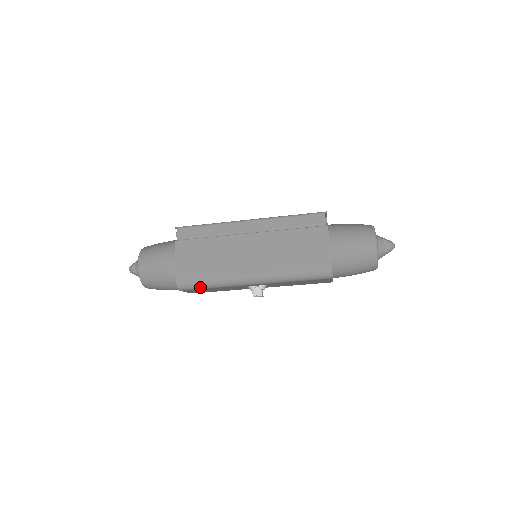
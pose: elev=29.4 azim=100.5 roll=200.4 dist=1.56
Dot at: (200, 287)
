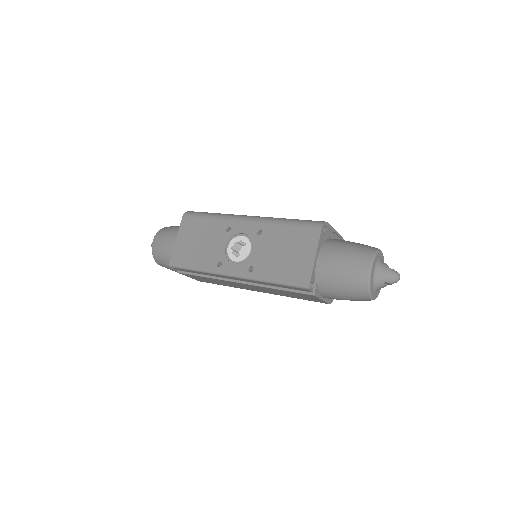
Dot at: occluded
